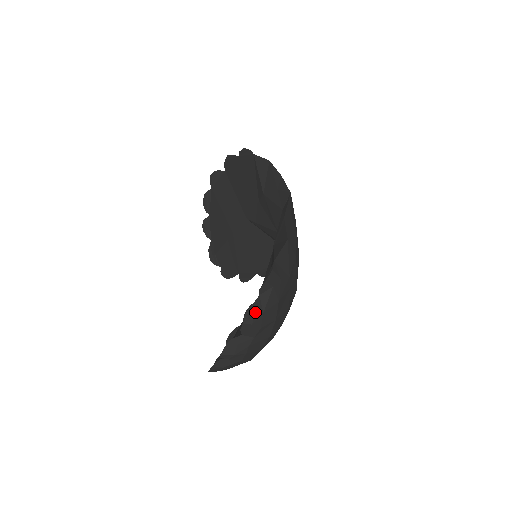
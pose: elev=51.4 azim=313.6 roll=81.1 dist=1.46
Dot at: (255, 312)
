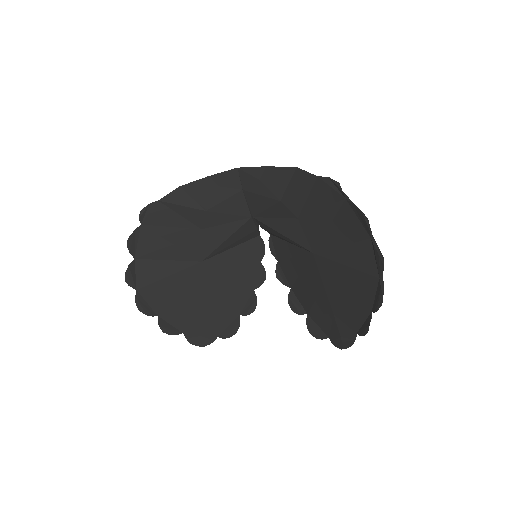
Dot at: occluded
